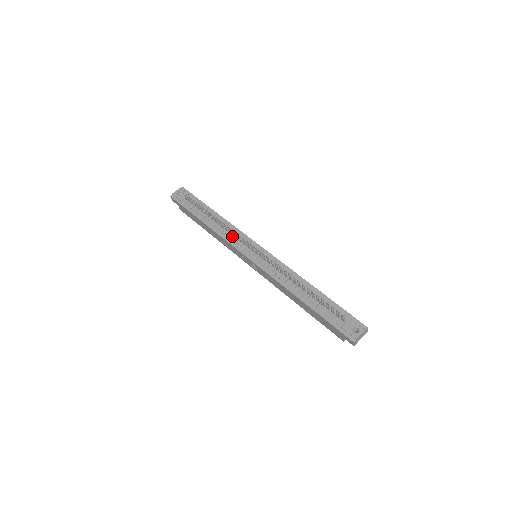
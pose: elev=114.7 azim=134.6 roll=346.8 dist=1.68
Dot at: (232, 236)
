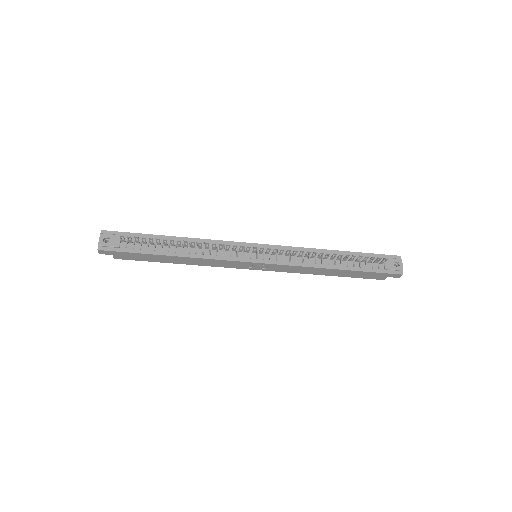
Dot at: (218, 251)
